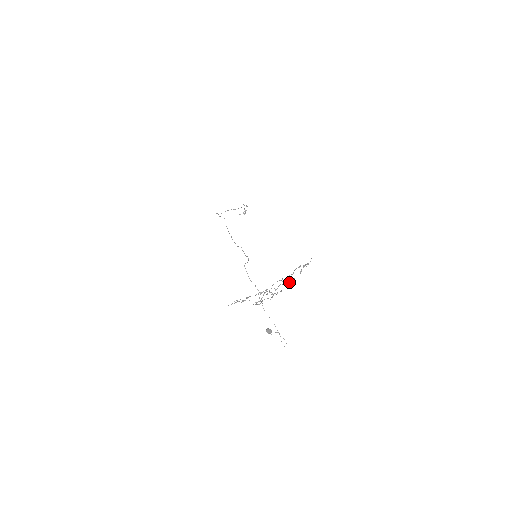
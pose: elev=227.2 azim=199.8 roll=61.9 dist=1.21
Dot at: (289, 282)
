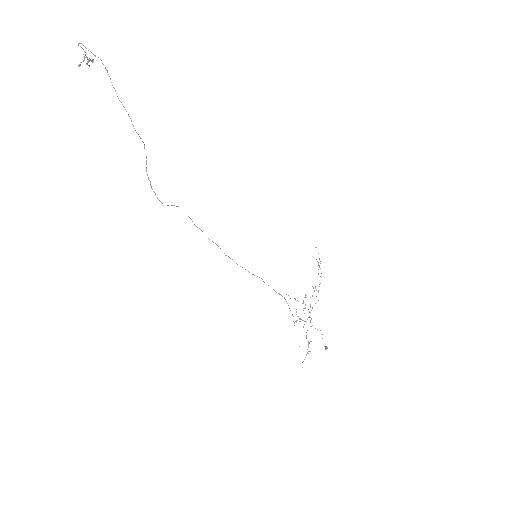
Dot at: (314, 290)
